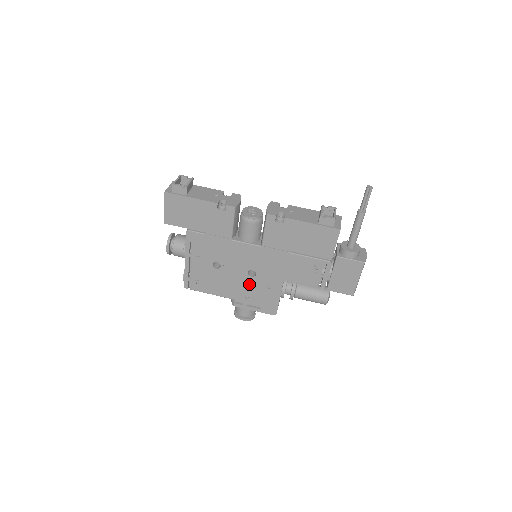
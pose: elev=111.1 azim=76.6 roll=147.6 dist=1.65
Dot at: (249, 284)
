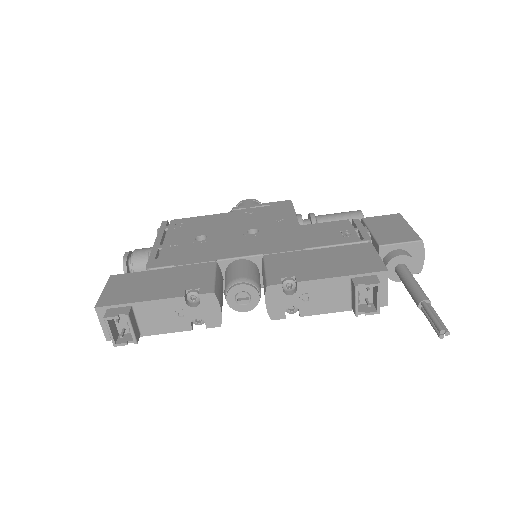
Dot at: occluded
